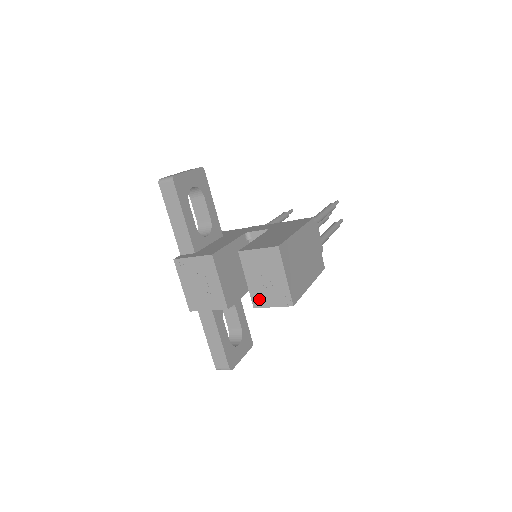
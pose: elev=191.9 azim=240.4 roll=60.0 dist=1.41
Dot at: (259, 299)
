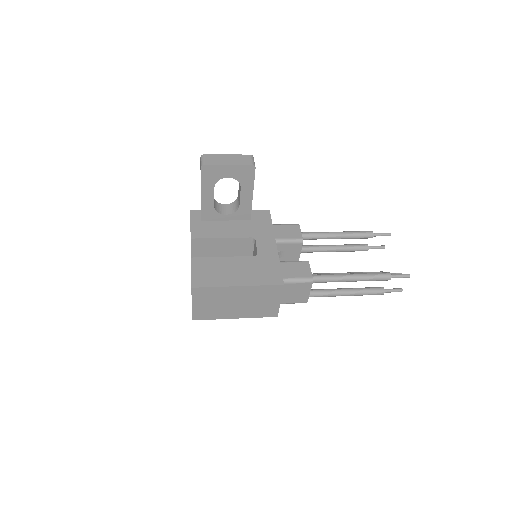
Dot at: occluded
